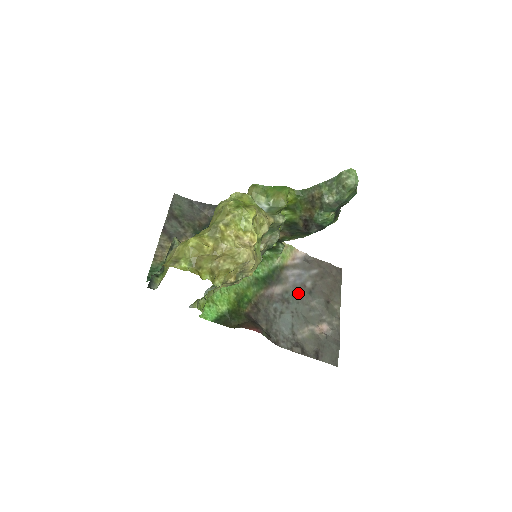
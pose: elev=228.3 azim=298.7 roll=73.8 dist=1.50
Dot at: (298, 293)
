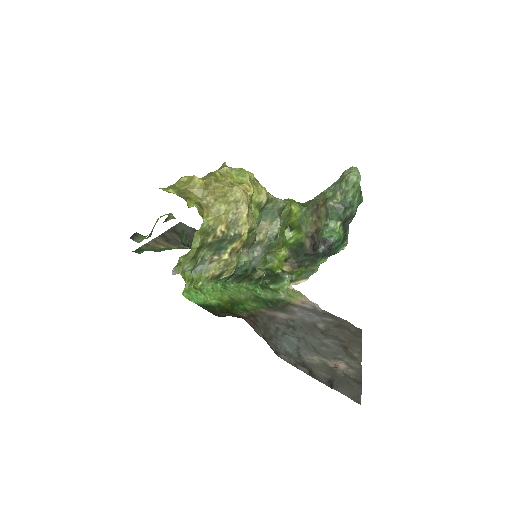
Dot at: (307, 327)
